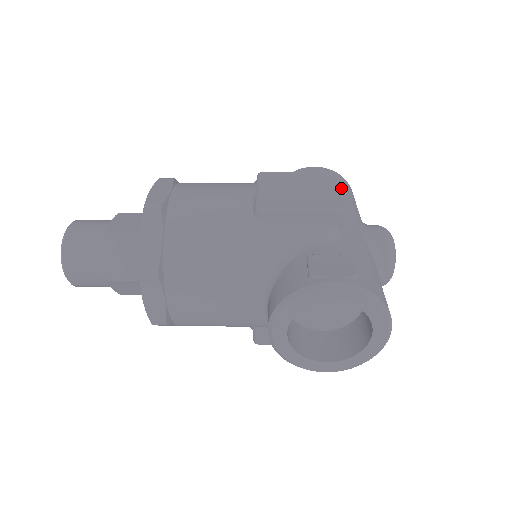
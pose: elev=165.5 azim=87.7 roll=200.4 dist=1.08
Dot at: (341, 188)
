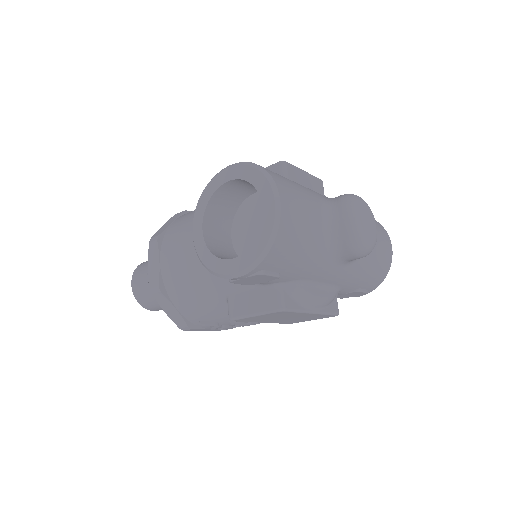
Dot at: occluded
